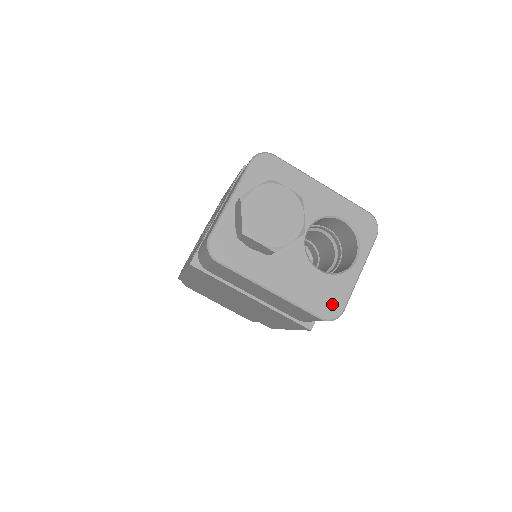
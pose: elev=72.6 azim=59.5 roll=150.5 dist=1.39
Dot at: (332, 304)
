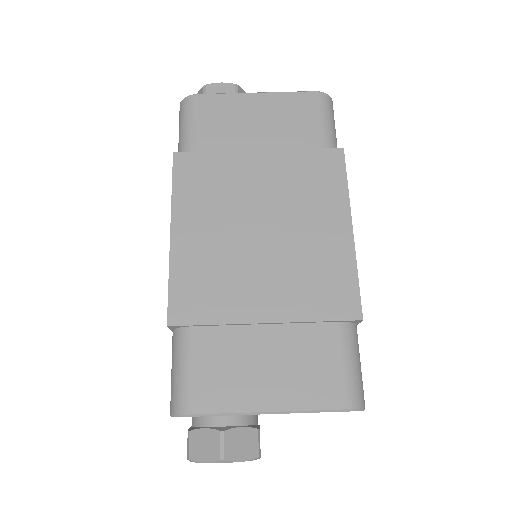
Dot at: occluded
